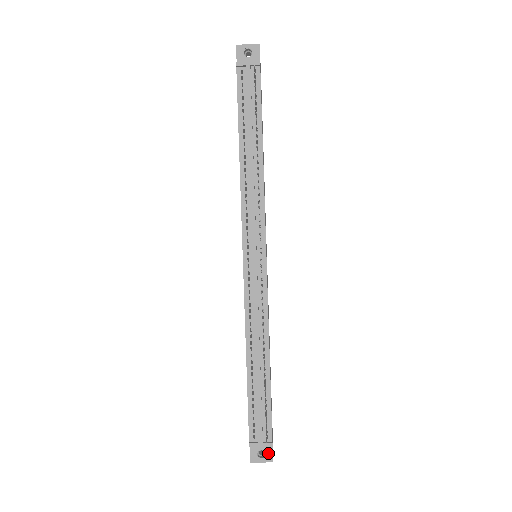
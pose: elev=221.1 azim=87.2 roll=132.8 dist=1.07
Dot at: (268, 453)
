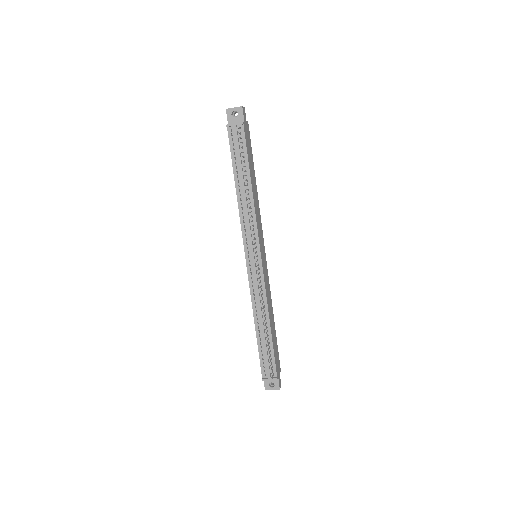
Dot at: (276, 384)
